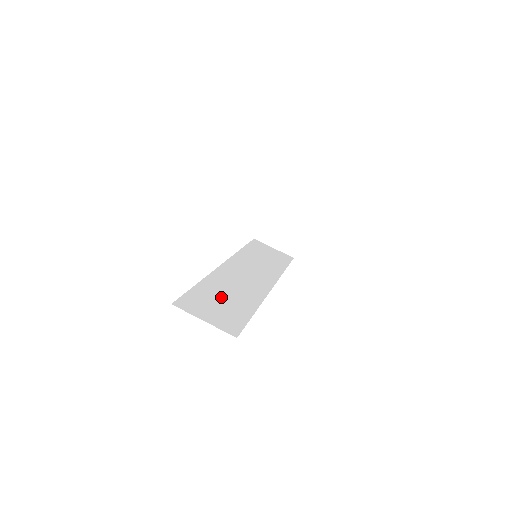
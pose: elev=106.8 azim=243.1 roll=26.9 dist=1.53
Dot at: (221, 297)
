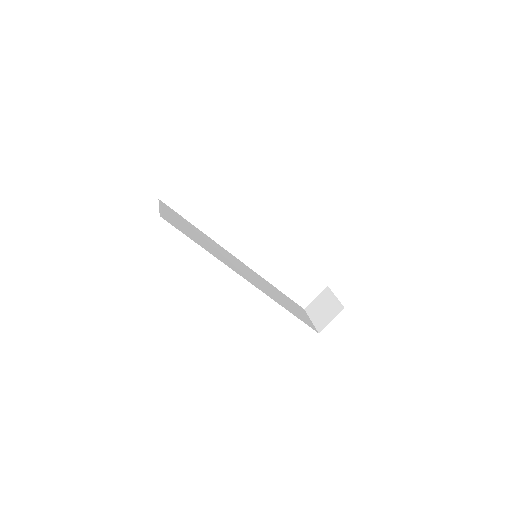
Dot at: (195, 233)
